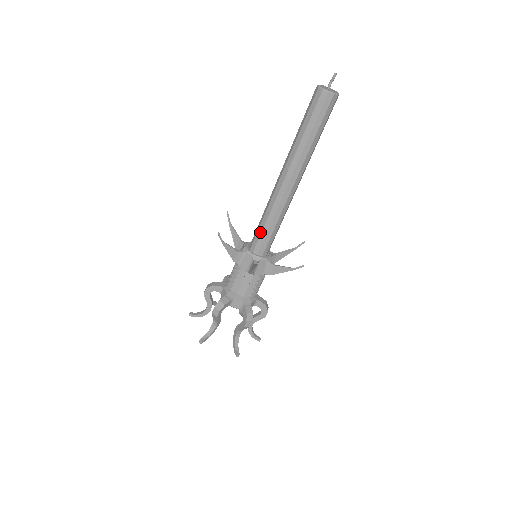
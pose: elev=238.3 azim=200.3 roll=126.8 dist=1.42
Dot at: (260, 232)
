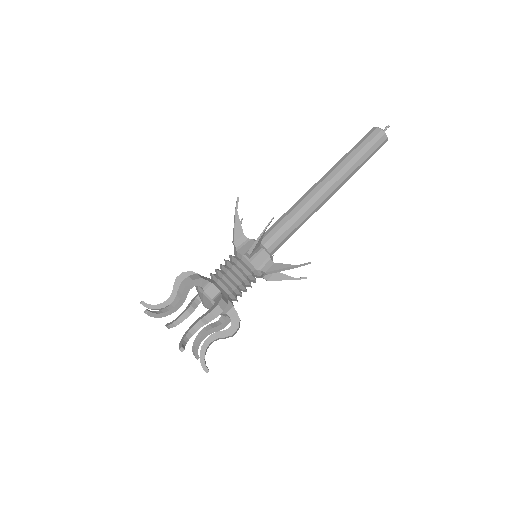
Dot at: occluded
